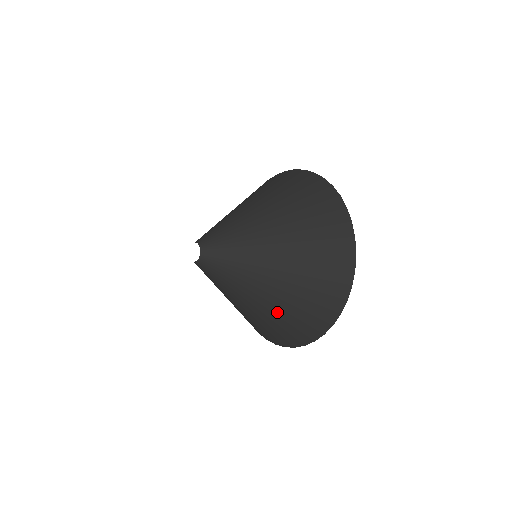
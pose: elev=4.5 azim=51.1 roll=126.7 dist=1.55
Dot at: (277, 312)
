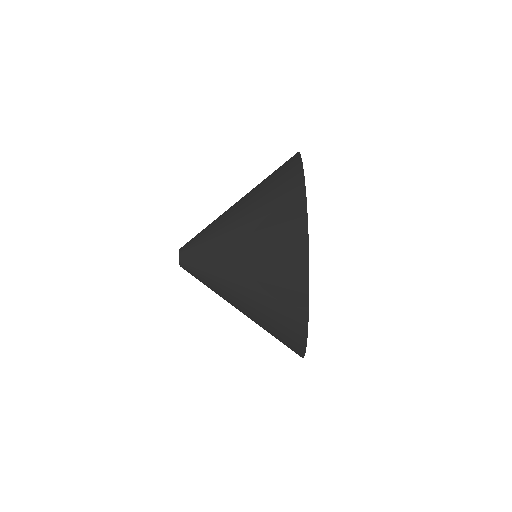
Dot at: (255, 252)
